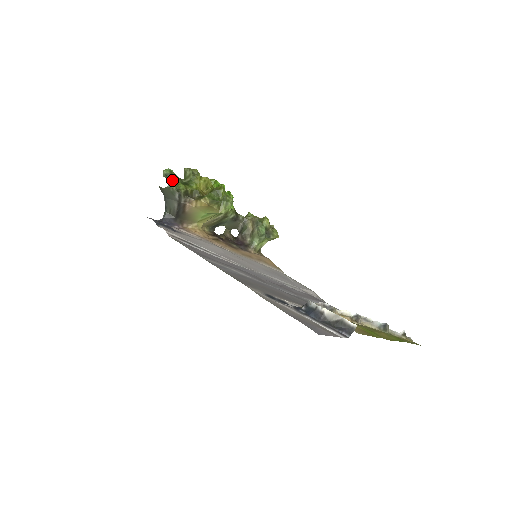
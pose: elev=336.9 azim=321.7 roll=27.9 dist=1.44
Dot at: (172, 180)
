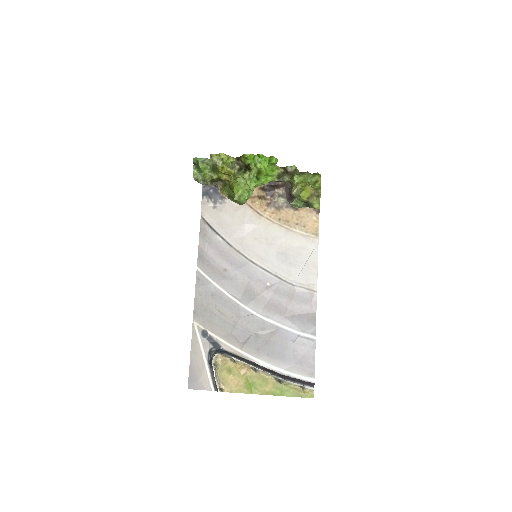
Dot at: (199, 171)
